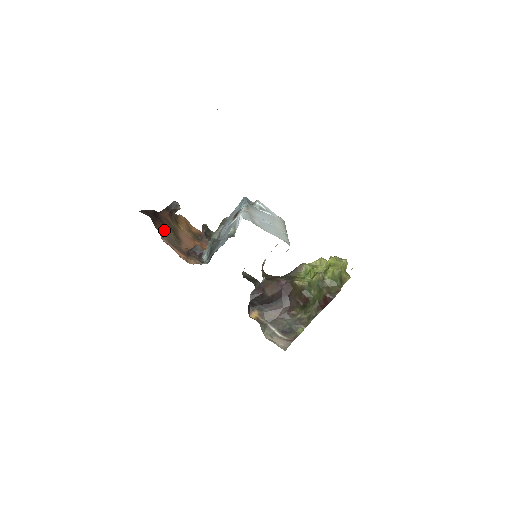
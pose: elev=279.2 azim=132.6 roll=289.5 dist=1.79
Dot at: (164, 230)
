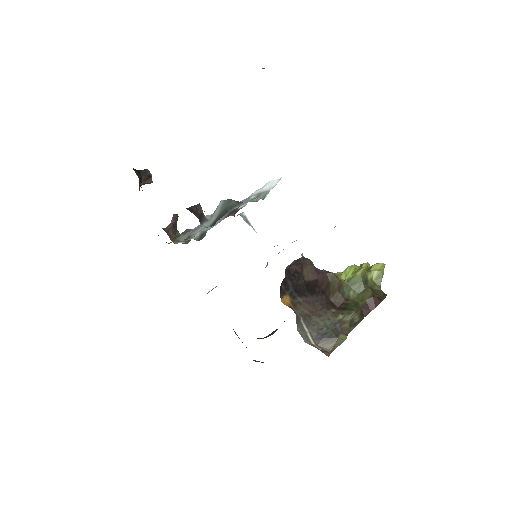
Dot at: occluded
